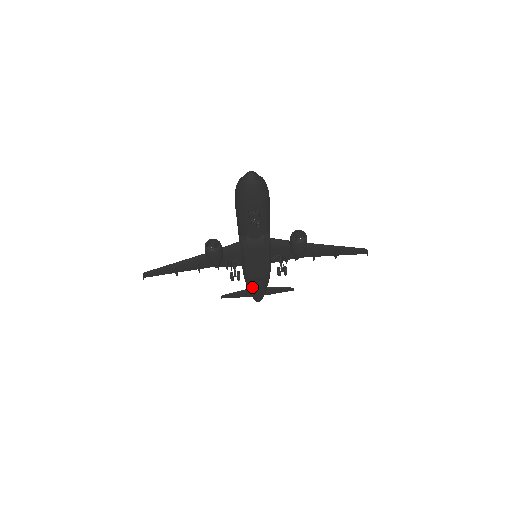
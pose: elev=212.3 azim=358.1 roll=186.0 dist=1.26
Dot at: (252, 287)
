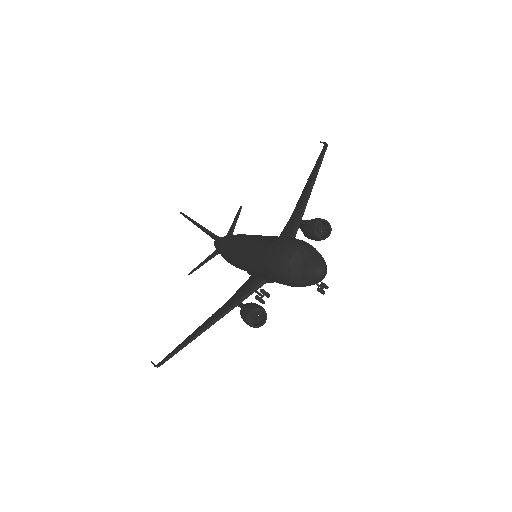
Dot at: occluded
